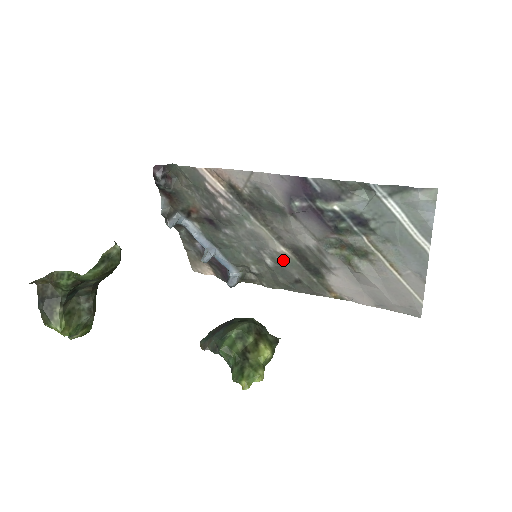
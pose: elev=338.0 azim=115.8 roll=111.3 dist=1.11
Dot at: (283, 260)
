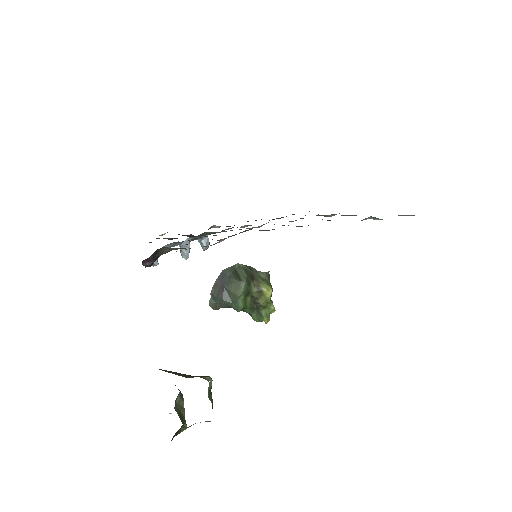
Dot at: occluded
